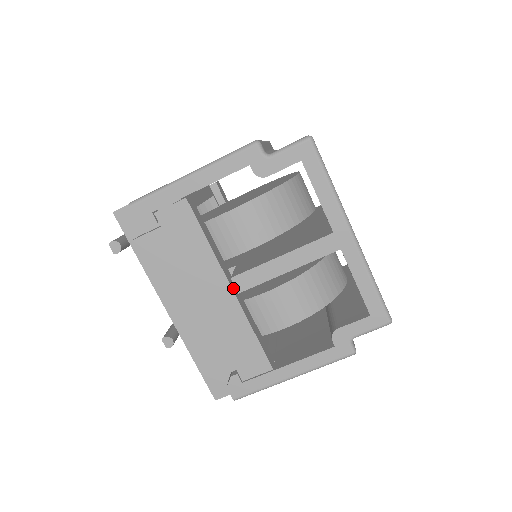
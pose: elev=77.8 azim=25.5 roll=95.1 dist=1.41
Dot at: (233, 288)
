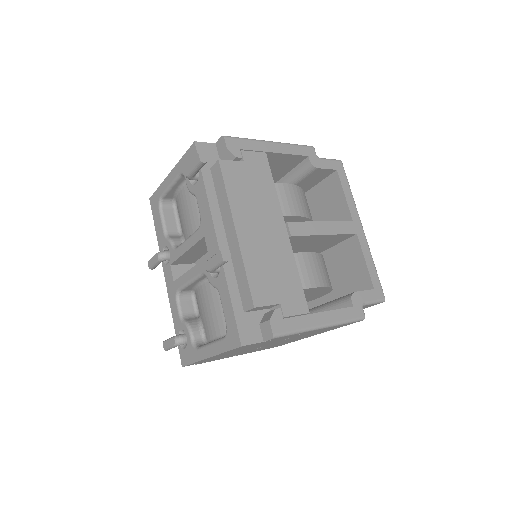
Dot at: (285, 233)
